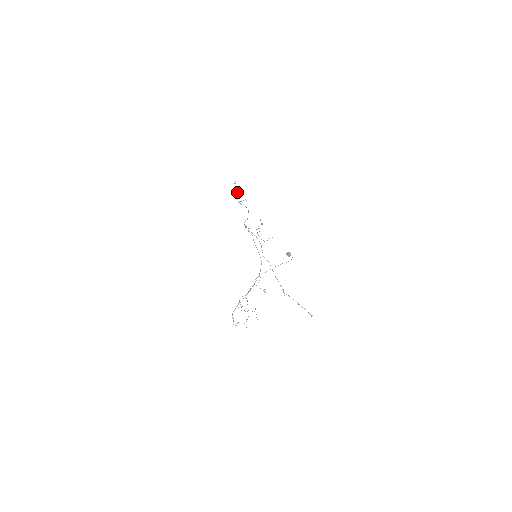
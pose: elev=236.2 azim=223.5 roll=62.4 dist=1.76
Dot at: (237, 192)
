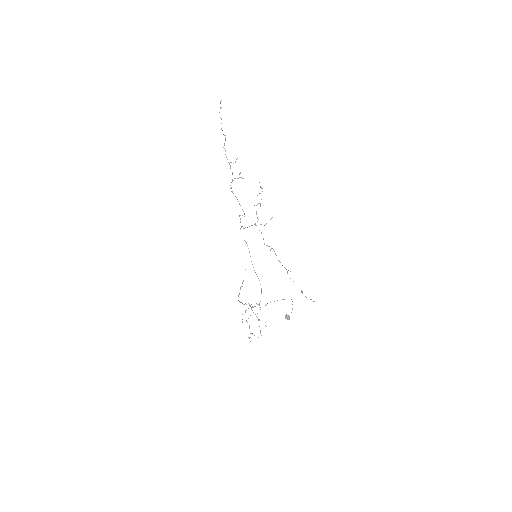
Dot at: (225, 138)
